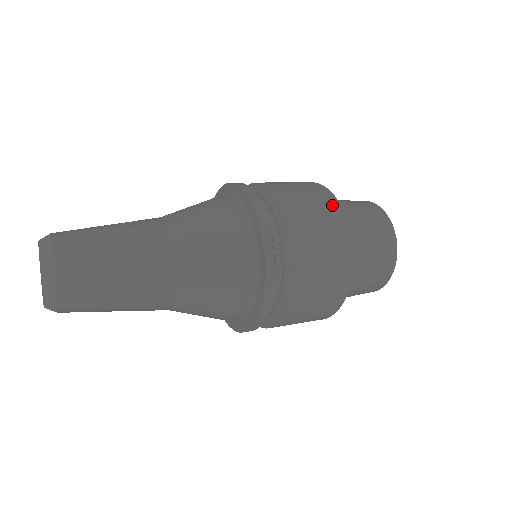
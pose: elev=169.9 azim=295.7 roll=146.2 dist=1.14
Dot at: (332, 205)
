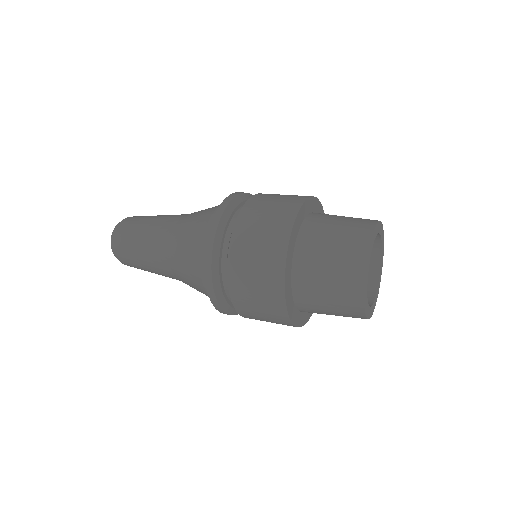
Dot at: (276, 295)
